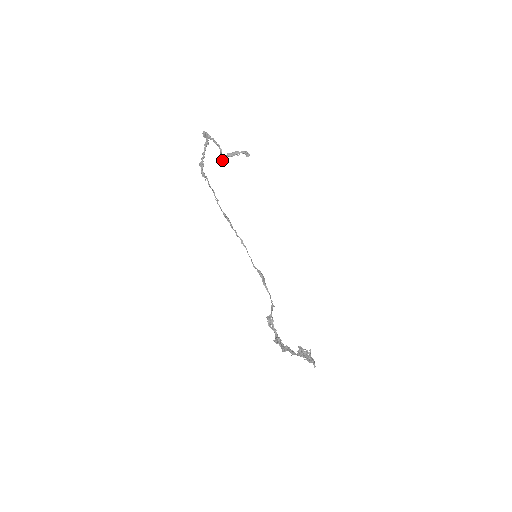
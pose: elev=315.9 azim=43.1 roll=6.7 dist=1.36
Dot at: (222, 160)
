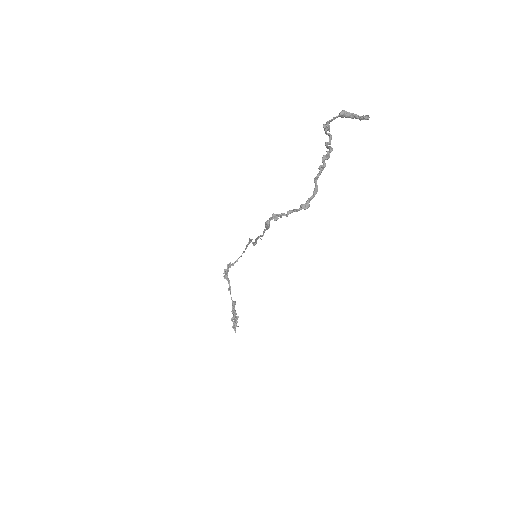
Dot at: (323, 126)
